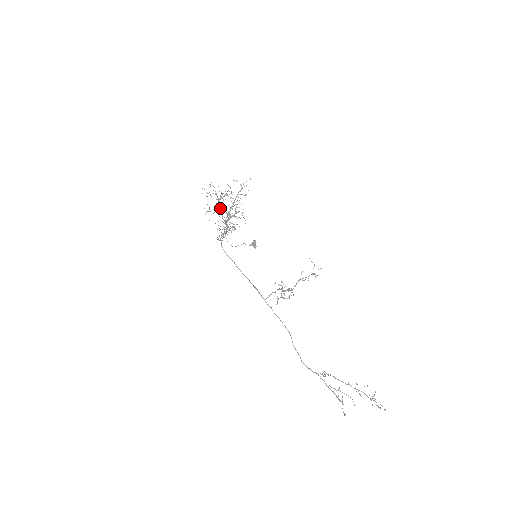
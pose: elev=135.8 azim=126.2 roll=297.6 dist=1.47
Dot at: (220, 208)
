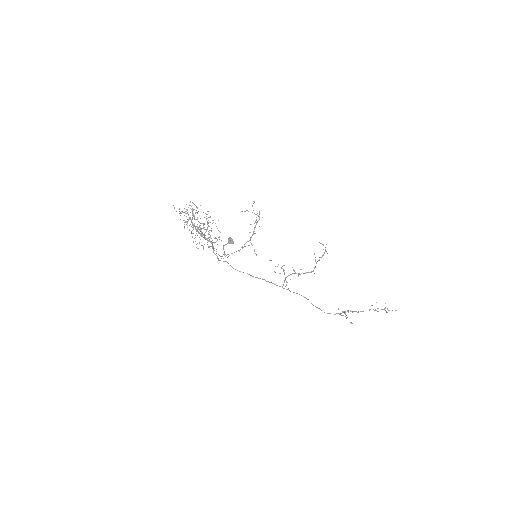
Dot at: (199, 229)
